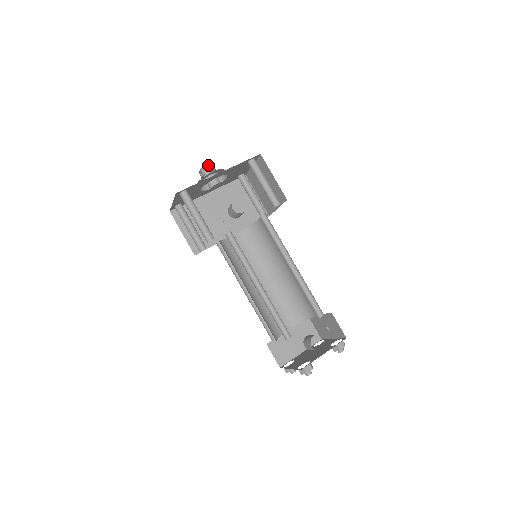
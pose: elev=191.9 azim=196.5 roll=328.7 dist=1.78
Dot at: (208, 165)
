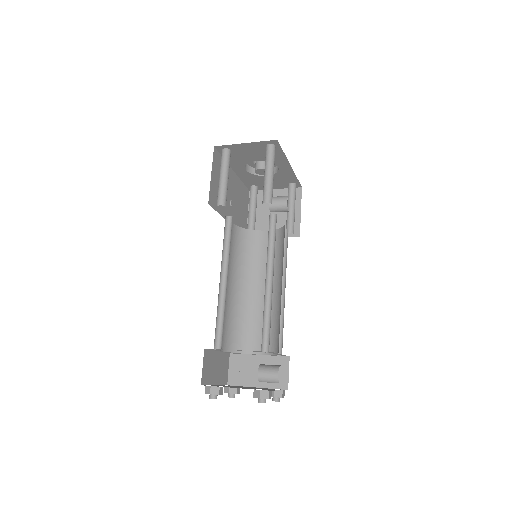
Dot at: occluded
